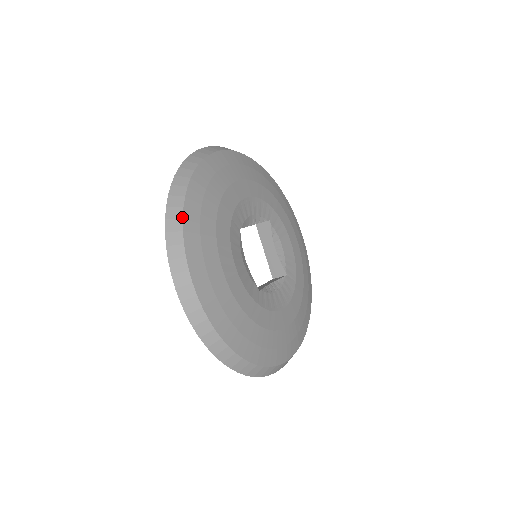
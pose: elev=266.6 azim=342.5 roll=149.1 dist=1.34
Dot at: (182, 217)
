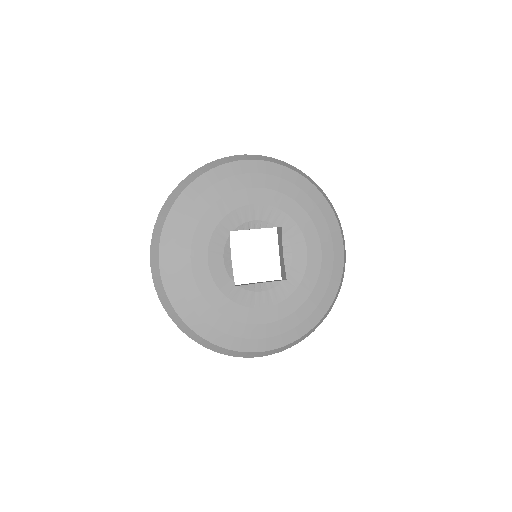
Dot at: (167, 216)
